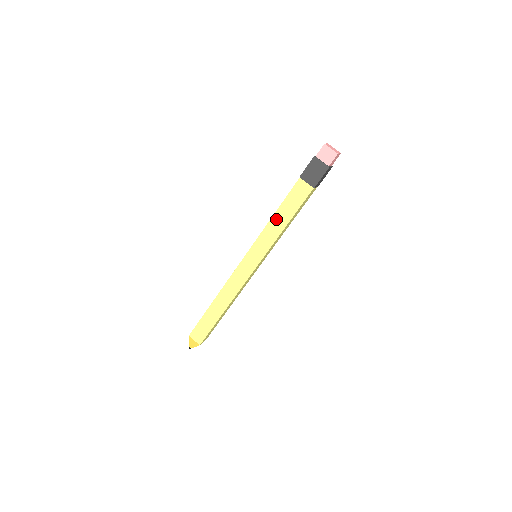
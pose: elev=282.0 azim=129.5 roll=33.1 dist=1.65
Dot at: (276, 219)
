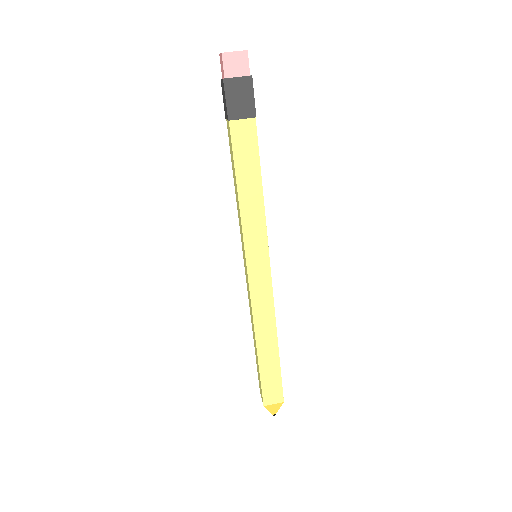
Dot at: (244, 194)
